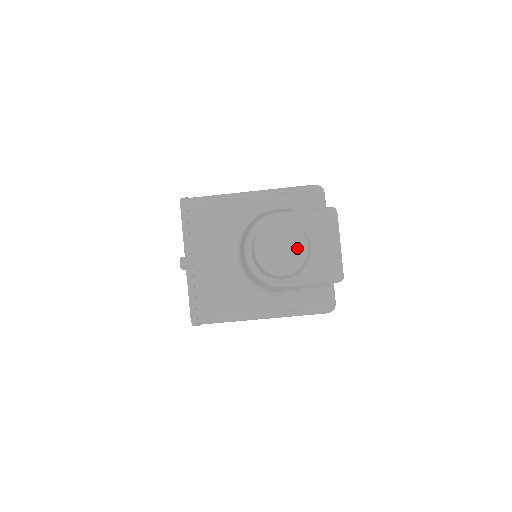
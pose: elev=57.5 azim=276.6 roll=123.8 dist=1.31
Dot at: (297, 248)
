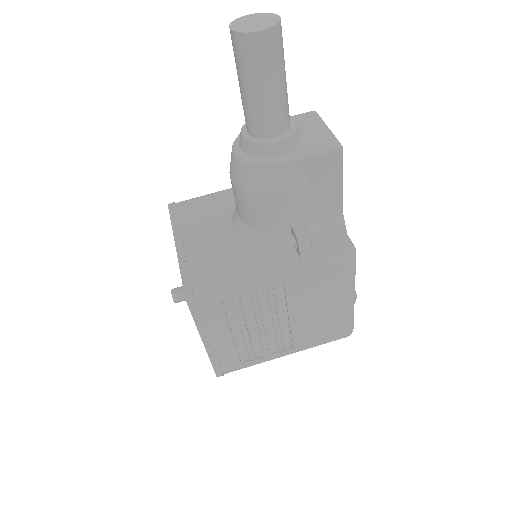
Dot at: (271, 20)
